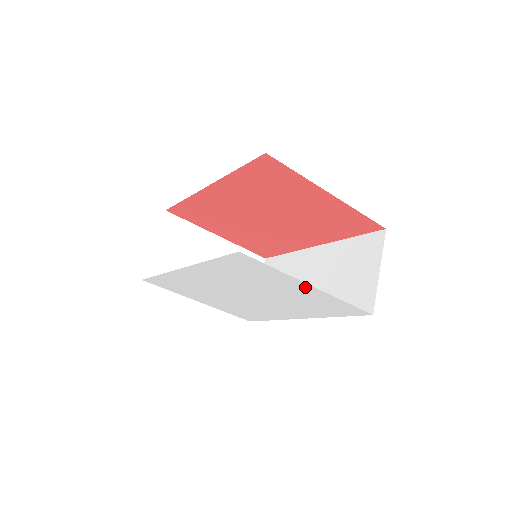
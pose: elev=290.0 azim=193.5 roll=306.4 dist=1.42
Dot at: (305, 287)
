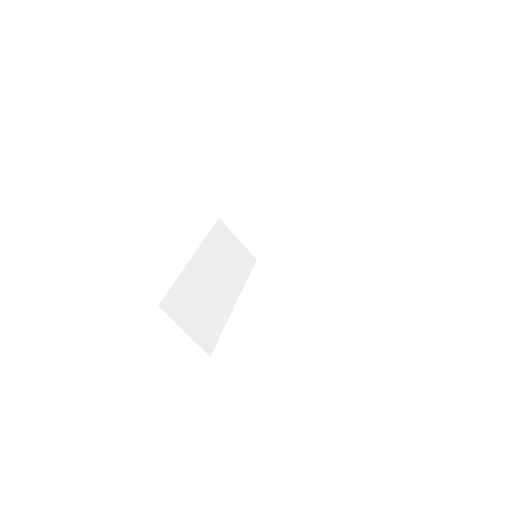
Dot at: occluded
